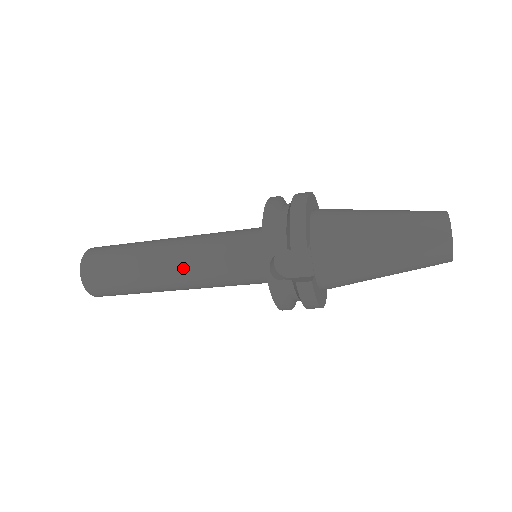
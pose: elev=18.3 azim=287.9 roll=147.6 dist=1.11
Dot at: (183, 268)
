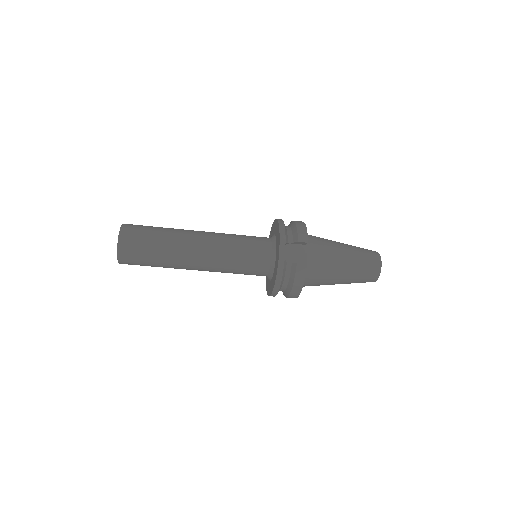
Dot at: (209, 247)
